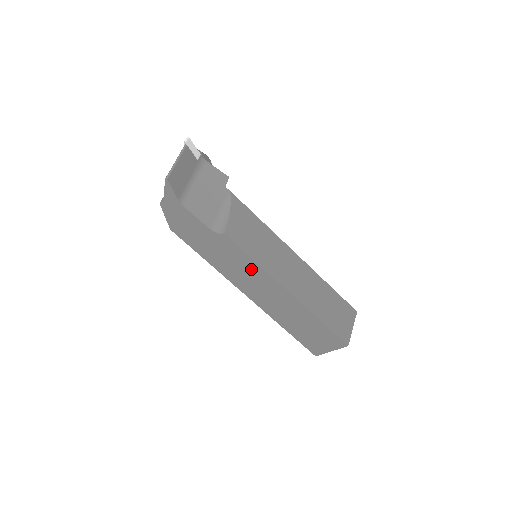
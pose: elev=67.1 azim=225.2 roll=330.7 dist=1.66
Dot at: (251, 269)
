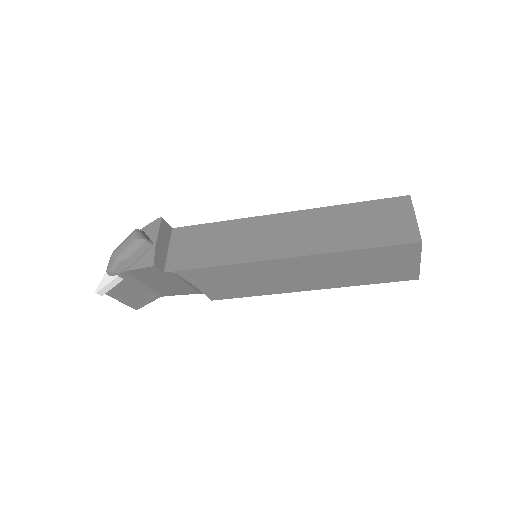
Dot at: occluded
